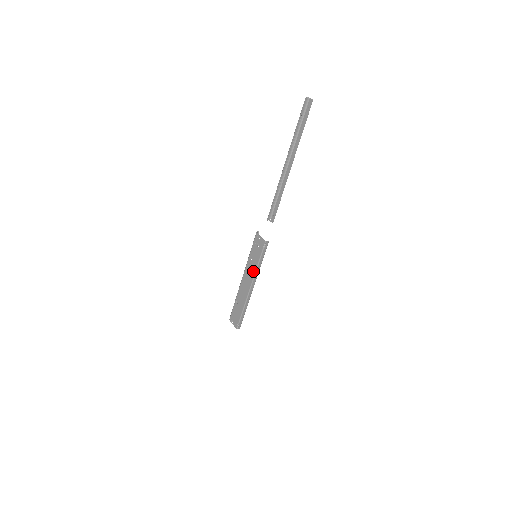
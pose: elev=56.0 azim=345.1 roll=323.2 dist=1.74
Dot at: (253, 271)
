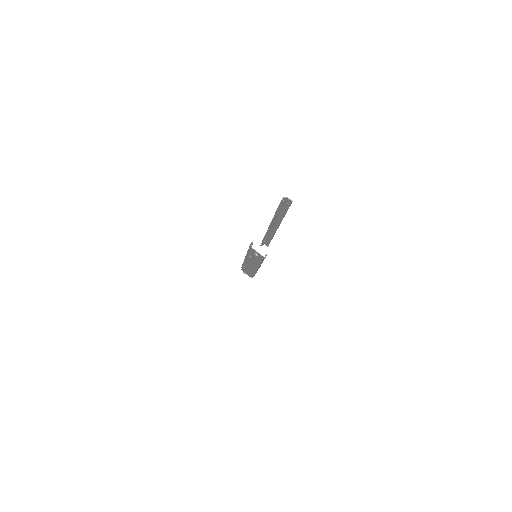
Dot at: (257, 264)
